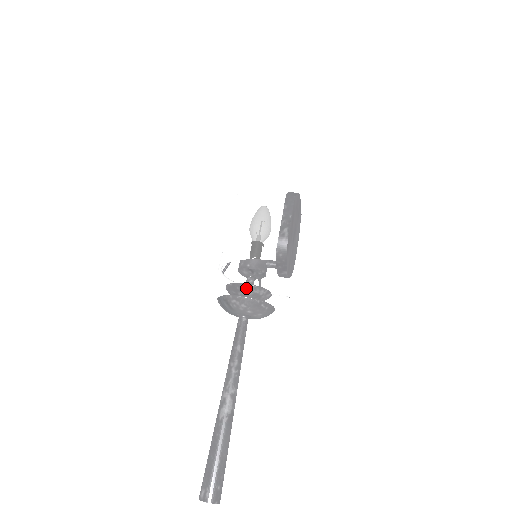
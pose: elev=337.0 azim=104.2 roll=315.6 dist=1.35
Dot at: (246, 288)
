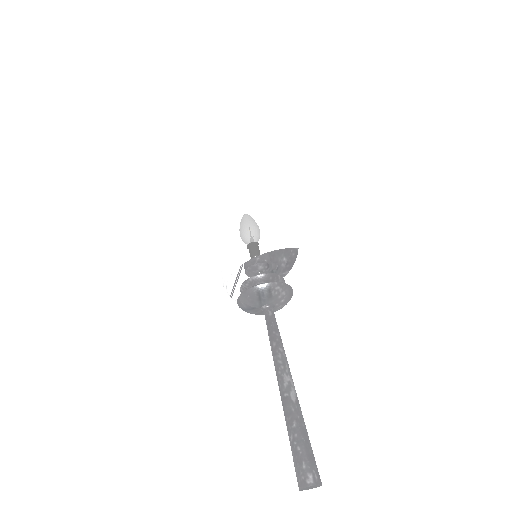
Dot at: (278, 278)
